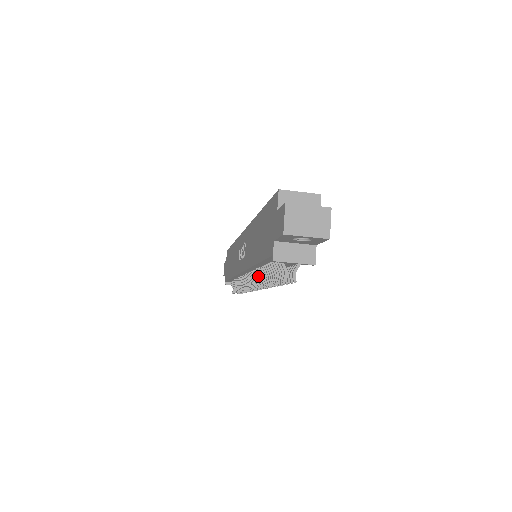
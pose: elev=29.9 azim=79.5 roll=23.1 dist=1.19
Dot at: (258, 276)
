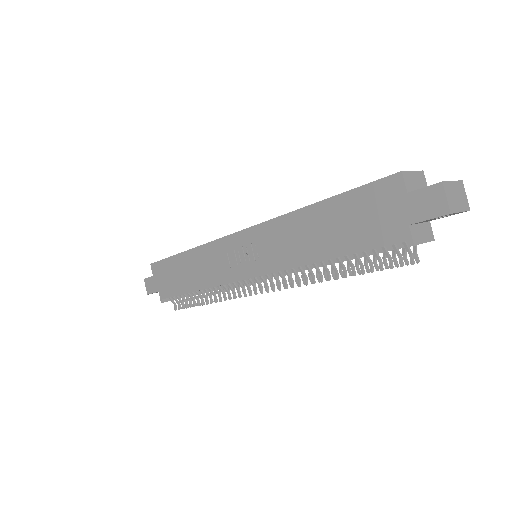
Dot at: (302, 274)
